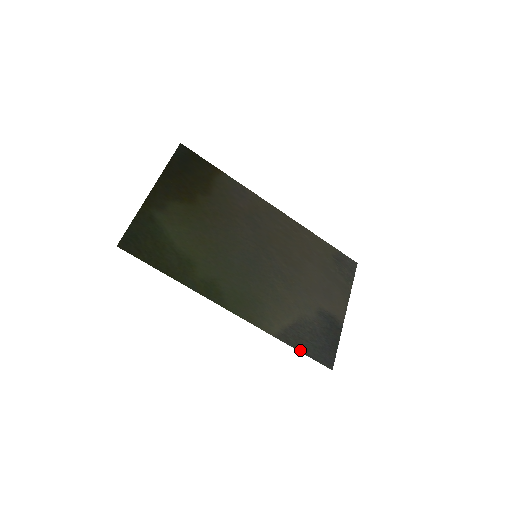
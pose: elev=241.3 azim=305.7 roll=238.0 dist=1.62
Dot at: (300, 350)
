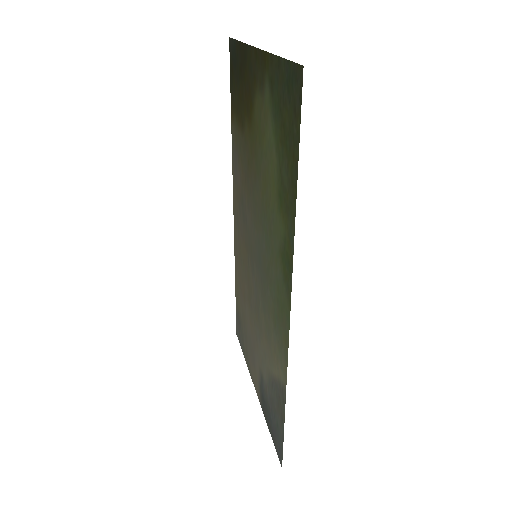
Dot at: (283, 422)
